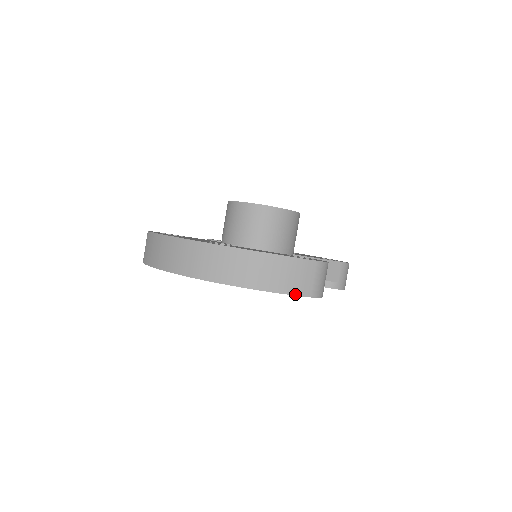
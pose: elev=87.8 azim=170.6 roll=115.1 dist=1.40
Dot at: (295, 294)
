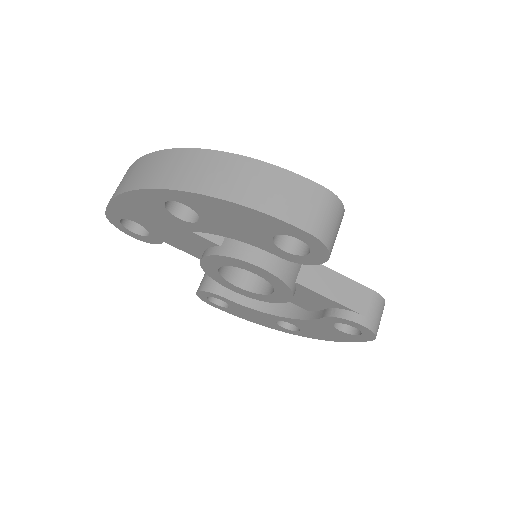
Dot at: (285, 220)
